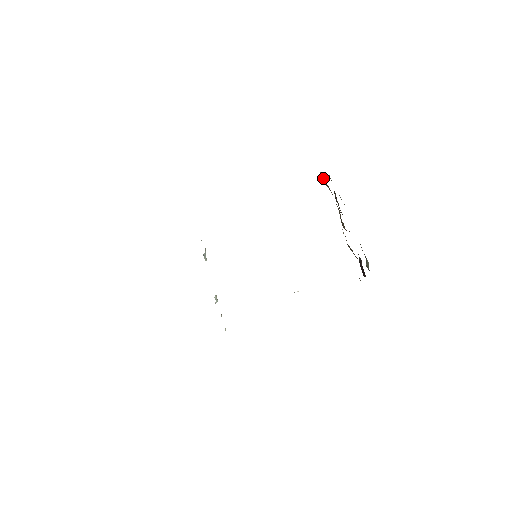
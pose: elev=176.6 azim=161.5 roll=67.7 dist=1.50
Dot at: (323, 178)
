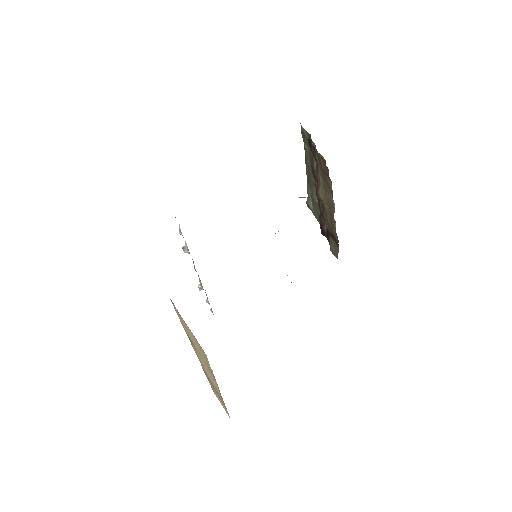
Dot at: (326, 168)
